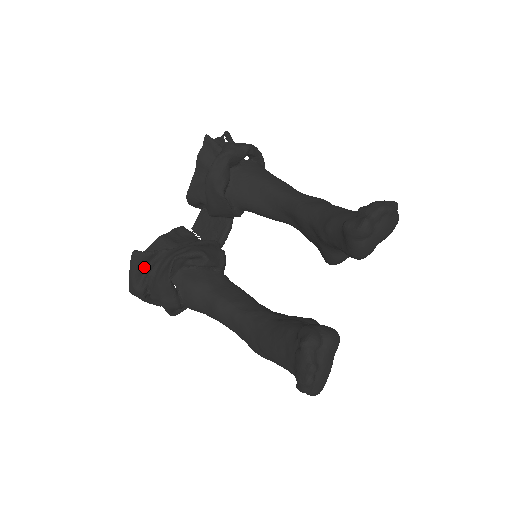
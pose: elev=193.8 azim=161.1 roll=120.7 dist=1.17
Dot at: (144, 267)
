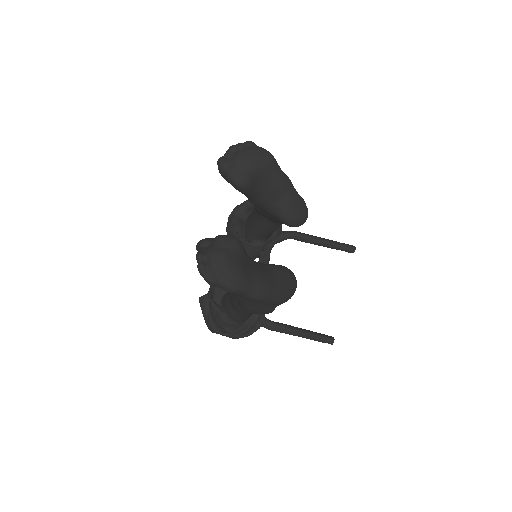
Dot at: (208, 306)
